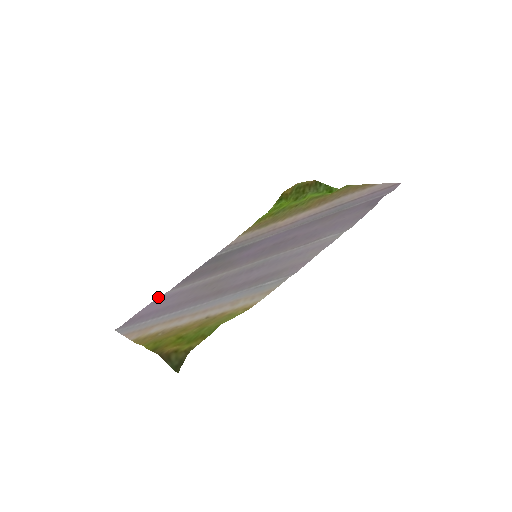
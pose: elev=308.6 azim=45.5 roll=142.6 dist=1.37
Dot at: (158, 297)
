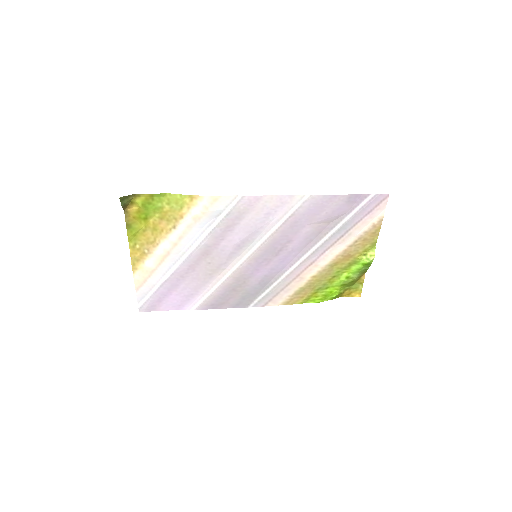
Dot at: (185, 309)
